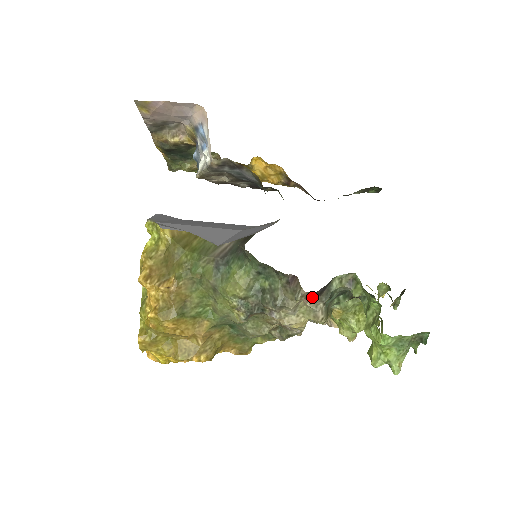
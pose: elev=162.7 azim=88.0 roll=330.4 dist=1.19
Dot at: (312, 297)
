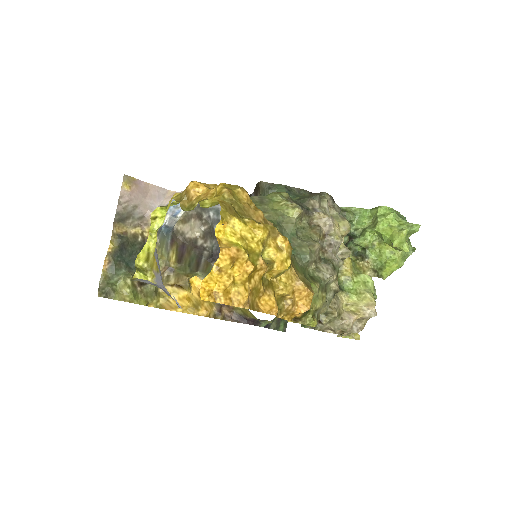
Dot at: (332, 199)
